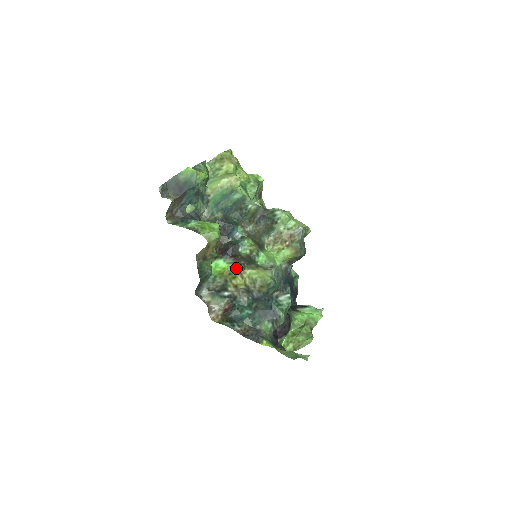
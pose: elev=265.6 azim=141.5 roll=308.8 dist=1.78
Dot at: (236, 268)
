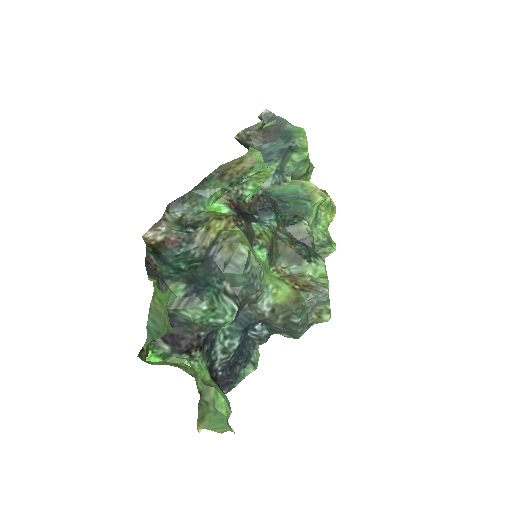
Dot at: (232, 215)
